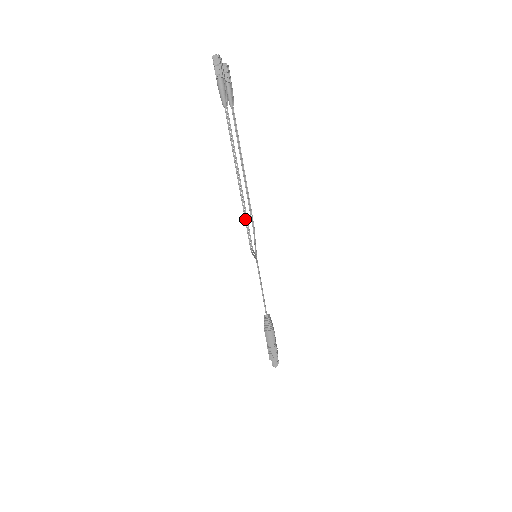
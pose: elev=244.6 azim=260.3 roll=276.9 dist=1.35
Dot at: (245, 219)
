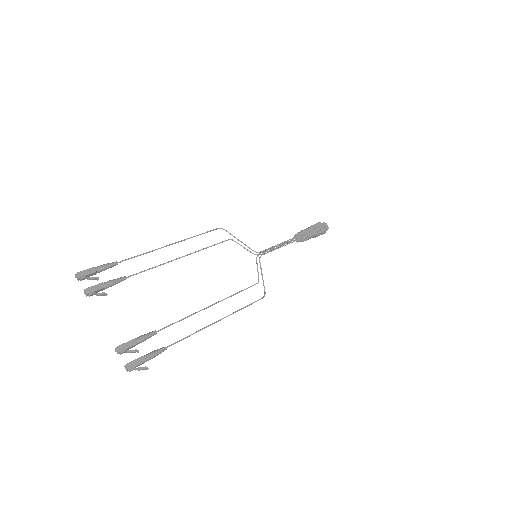
Dot at: occluded
